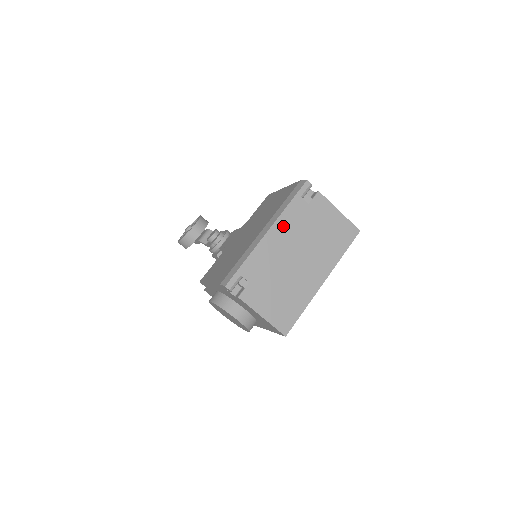
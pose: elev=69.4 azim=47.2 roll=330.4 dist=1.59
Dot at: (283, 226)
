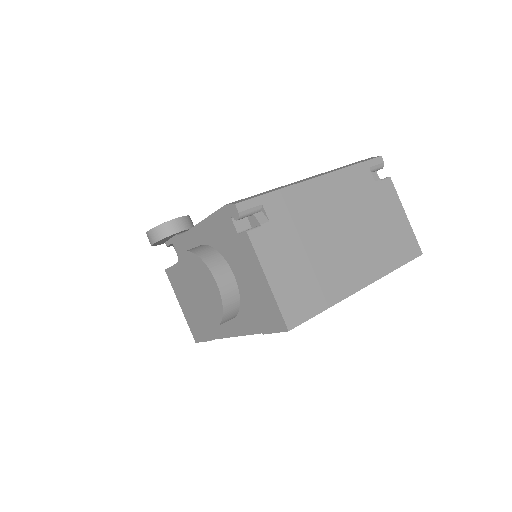
Dot at: (338, 184)
